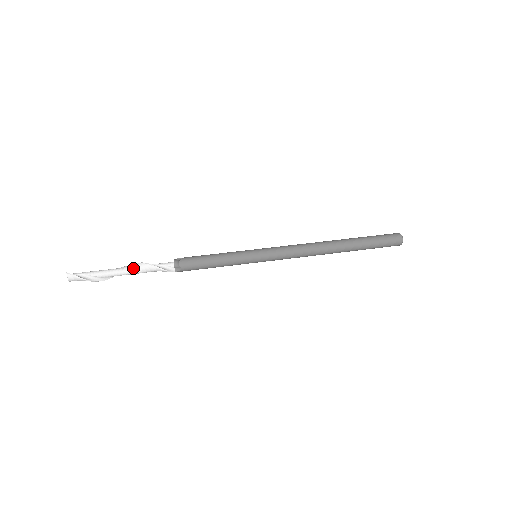
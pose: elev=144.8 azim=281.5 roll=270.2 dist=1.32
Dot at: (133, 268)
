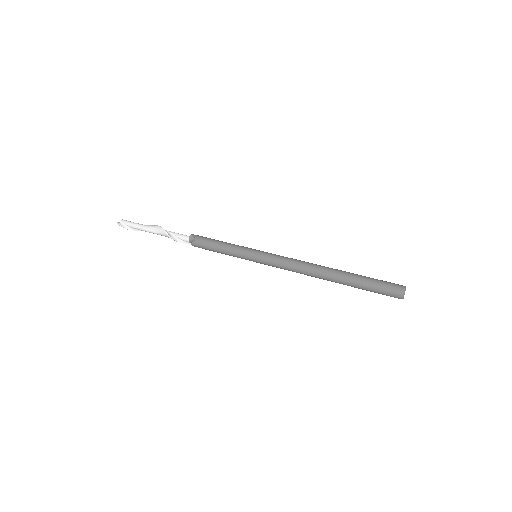
Dot at: (160, 234)
